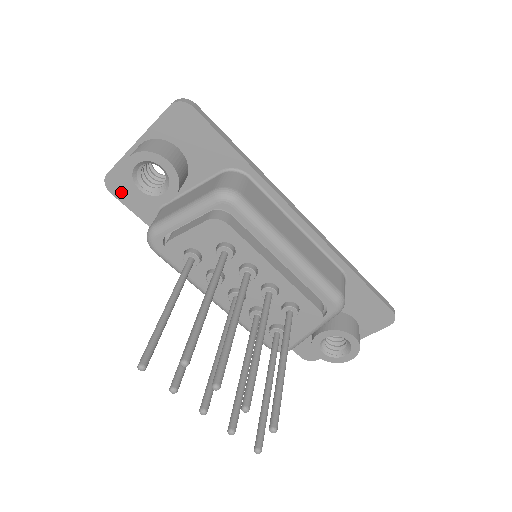
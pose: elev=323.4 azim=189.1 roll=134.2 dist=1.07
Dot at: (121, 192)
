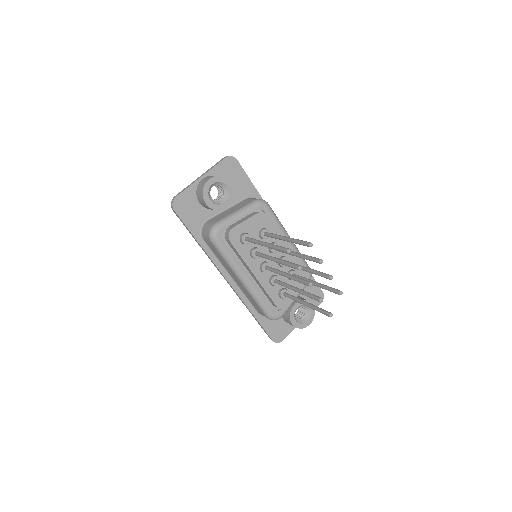
Dot at: (182, 210)
